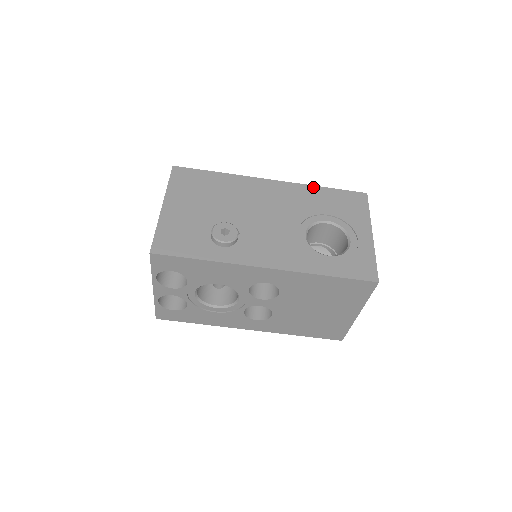
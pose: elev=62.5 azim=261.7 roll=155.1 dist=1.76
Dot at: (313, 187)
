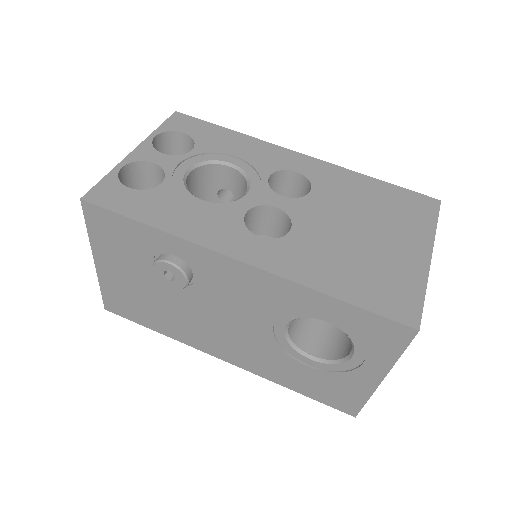
Dot at: occluded
